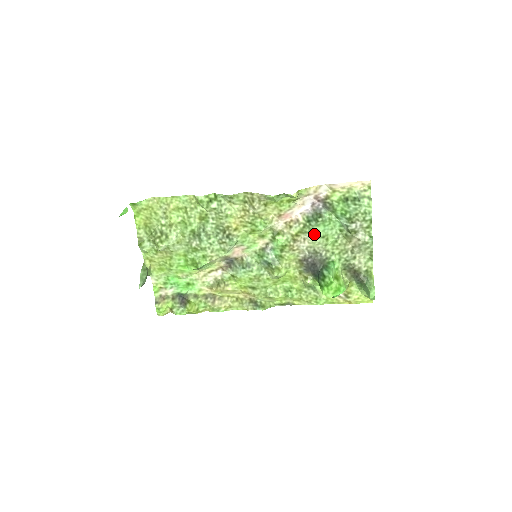
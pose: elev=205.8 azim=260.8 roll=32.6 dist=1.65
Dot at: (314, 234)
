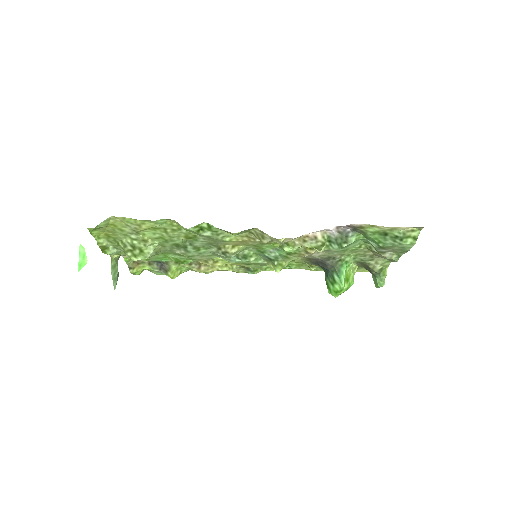
Dot at: (333, 251)
